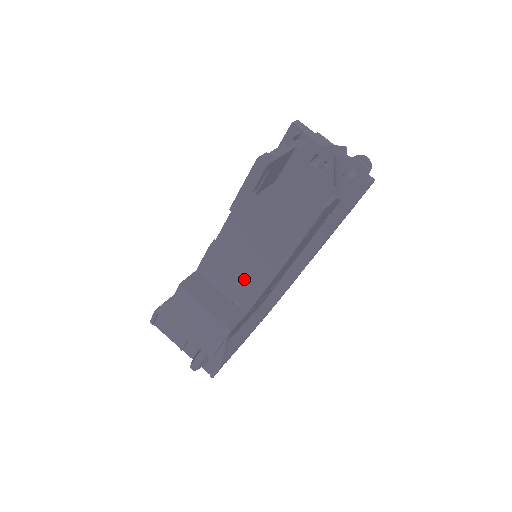
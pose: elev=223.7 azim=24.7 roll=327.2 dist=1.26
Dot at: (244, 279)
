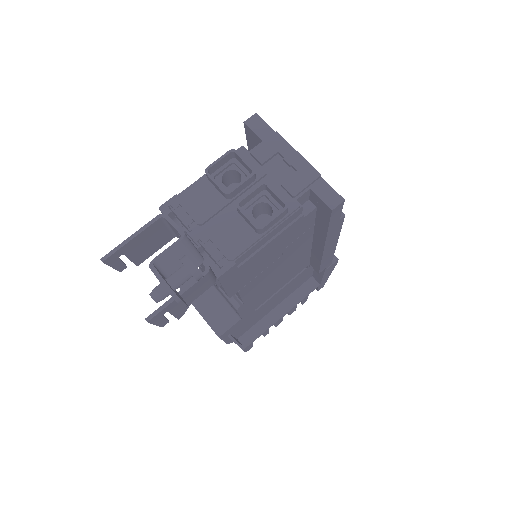
Dot at: (222, 293)
